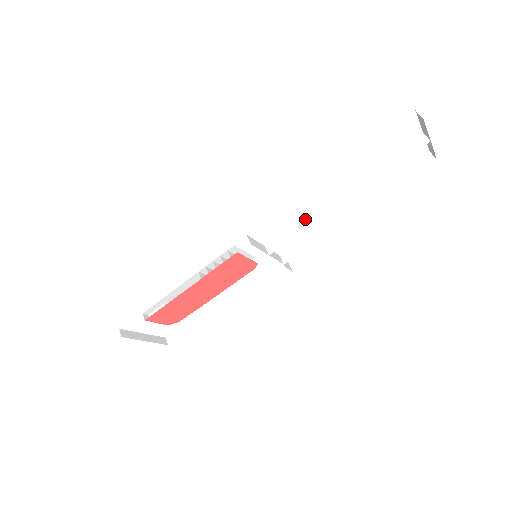
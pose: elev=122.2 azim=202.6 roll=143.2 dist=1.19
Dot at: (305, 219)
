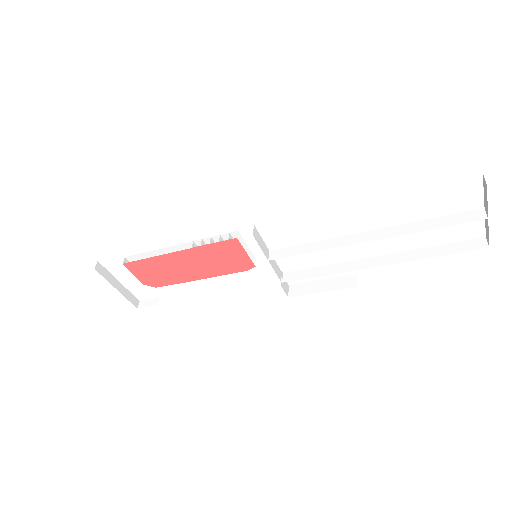
Dot at: (321, 242)
